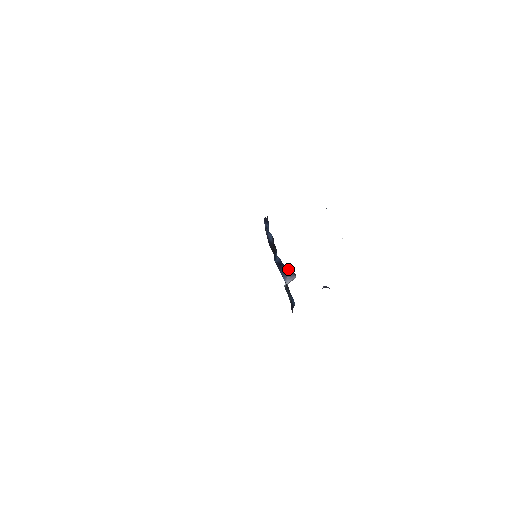
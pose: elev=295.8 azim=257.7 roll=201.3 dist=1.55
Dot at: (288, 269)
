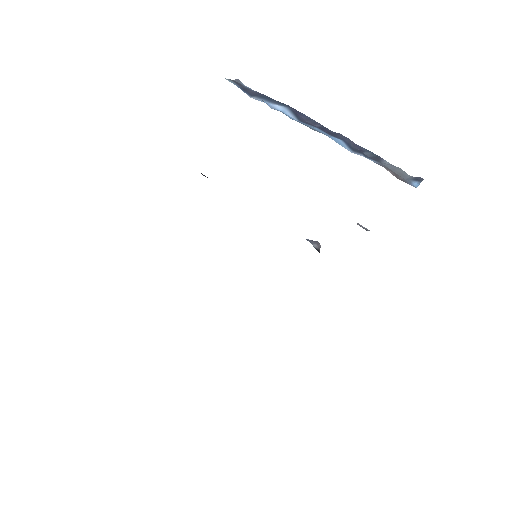
Dot at: occluded
